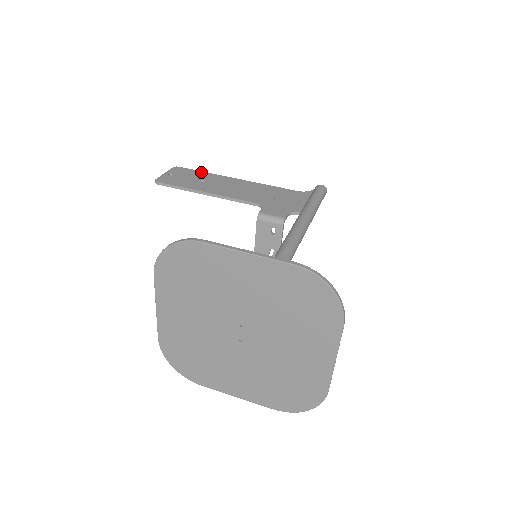
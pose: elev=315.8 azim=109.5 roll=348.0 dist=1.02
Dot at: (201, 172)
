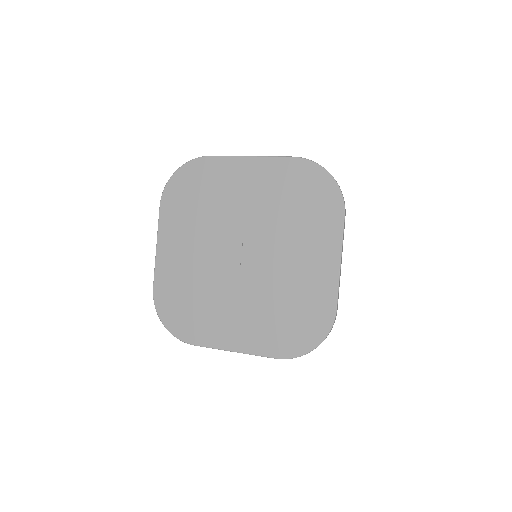
Dot at: occluded
